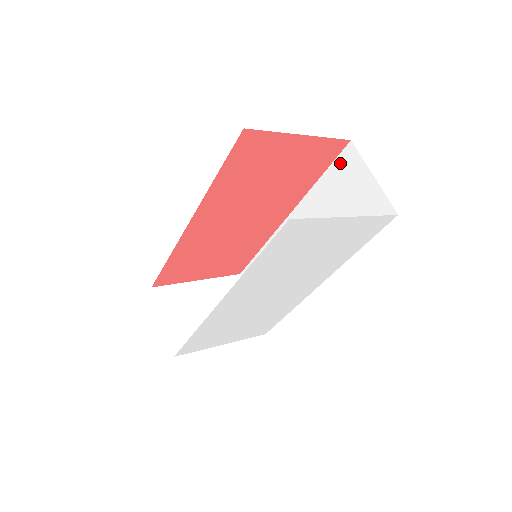
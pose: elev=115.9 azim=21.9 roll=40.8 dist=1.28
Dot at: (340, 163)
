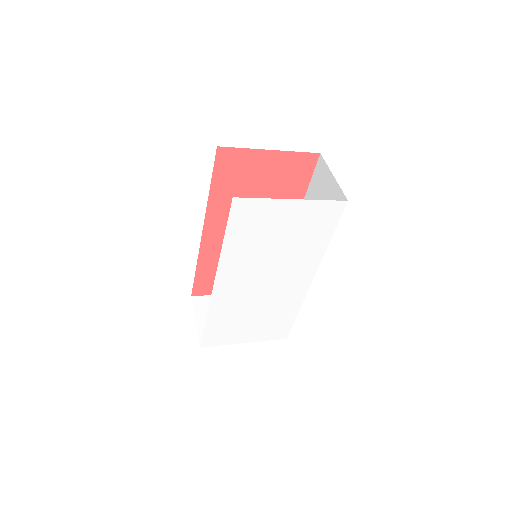
Dot at: (316, 173)
